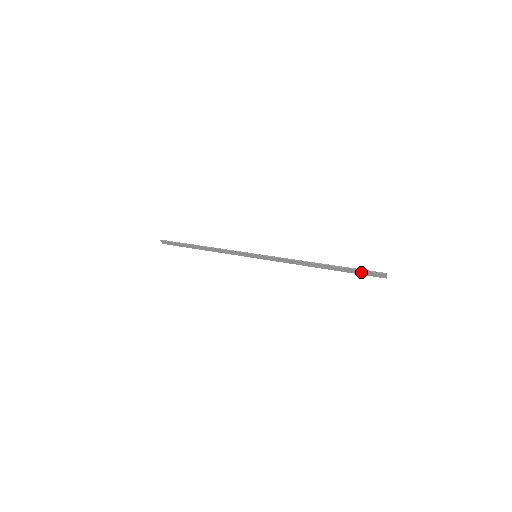
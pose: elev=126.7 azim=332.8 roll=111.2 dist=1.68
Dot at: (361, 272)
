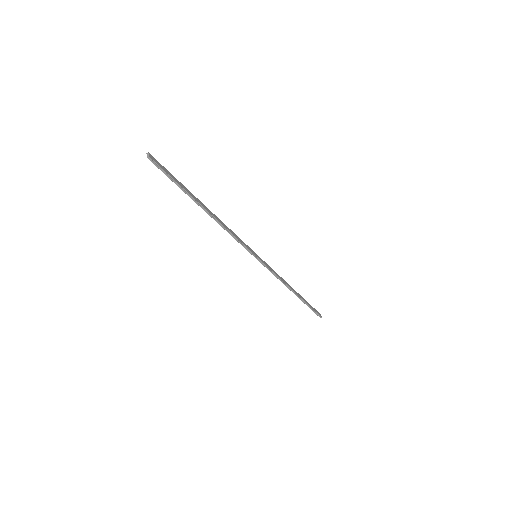
Dot at: (311, 309)
